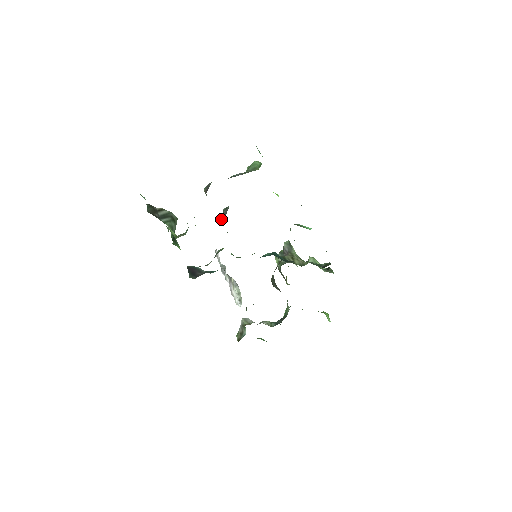
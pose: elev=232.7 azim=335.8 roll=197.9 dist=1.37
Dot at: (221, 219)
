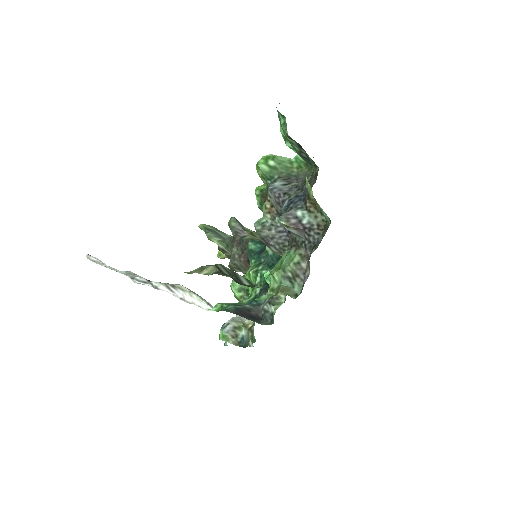
Dot at: (276, 243)
